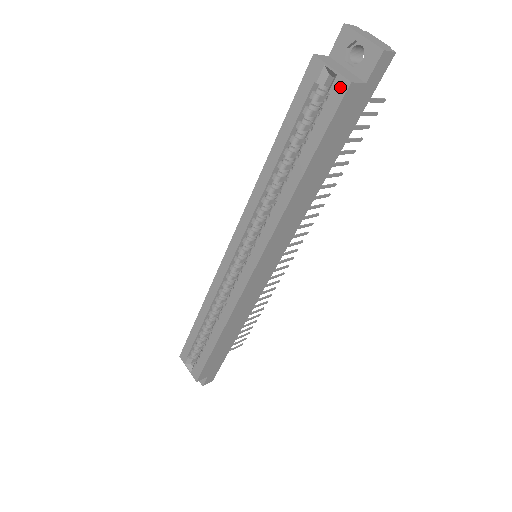
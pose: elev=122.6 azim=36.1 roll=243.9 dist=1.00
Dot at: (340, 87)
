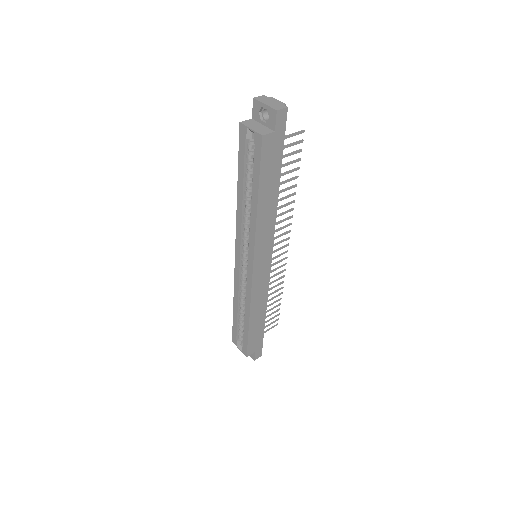
Dot at: (258, 139)
